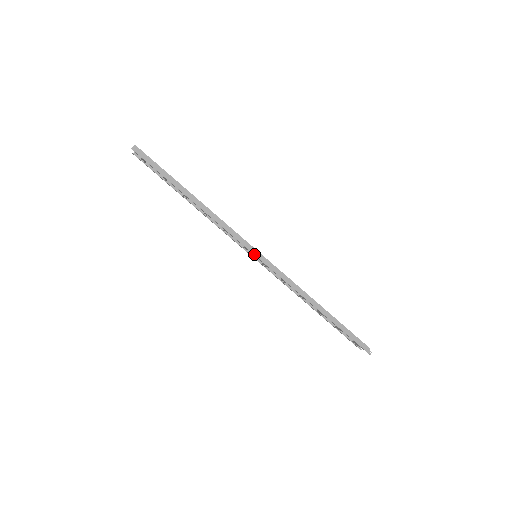
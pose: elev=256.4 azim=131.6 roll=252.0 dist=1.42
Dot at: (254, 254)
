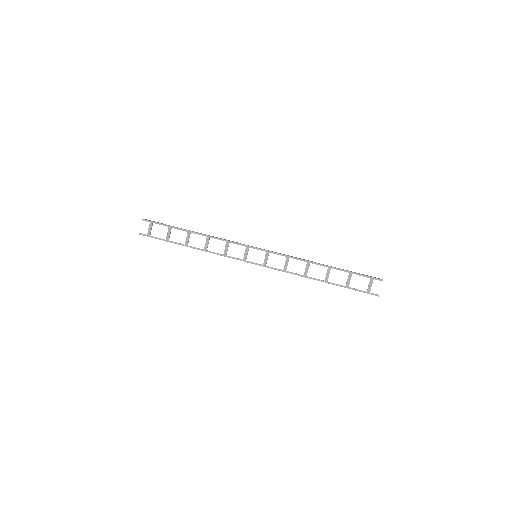
Dot at: (254, 247)
